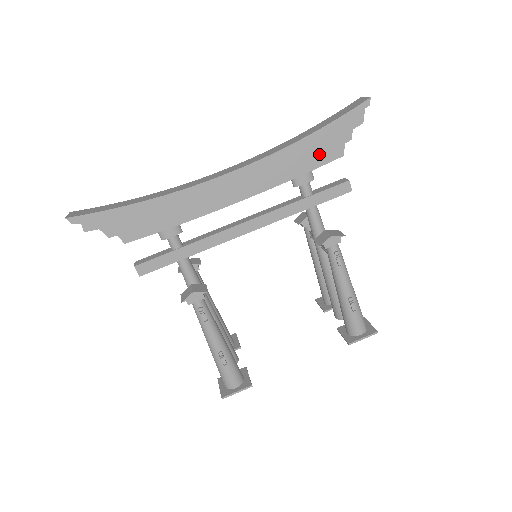
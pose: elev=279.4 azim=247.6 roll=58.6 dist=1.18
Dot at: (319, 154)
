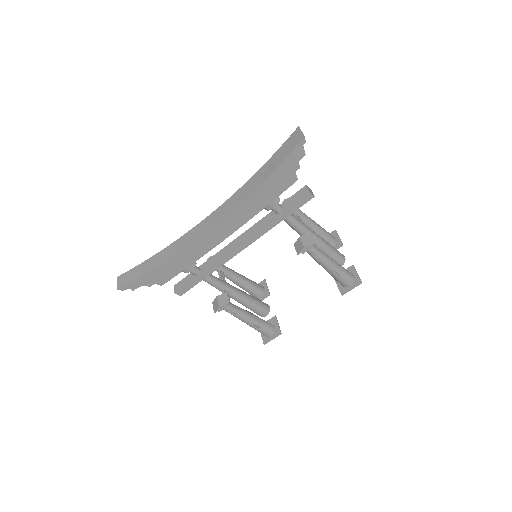
Dot at: (277, 187)
